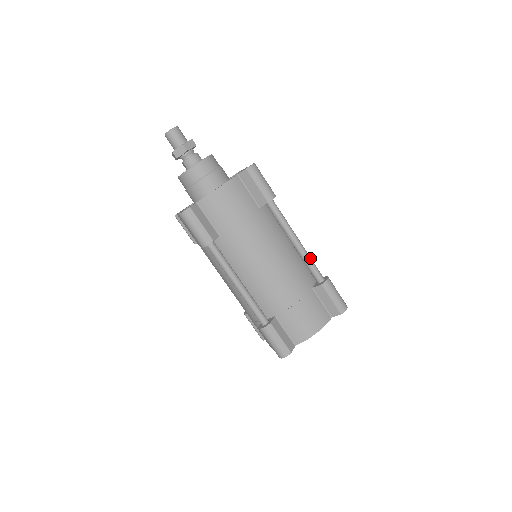
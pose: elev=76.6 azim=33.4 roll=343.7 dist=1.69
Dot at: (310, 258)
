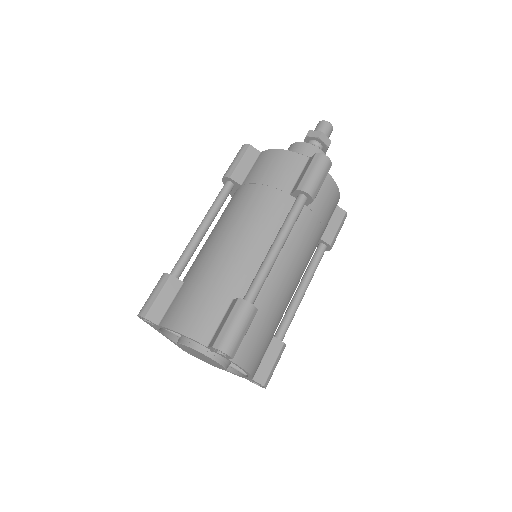
Dot at: (294, 315)
